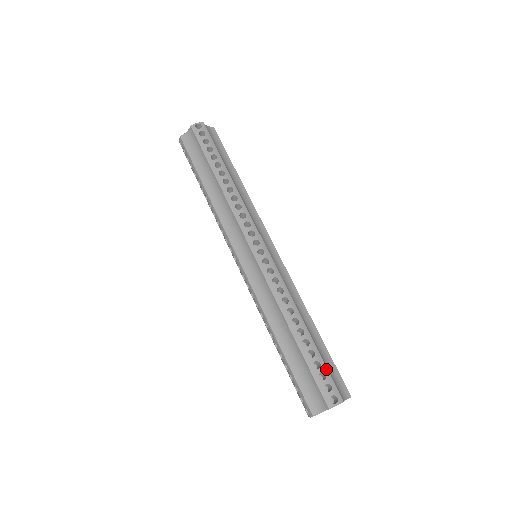
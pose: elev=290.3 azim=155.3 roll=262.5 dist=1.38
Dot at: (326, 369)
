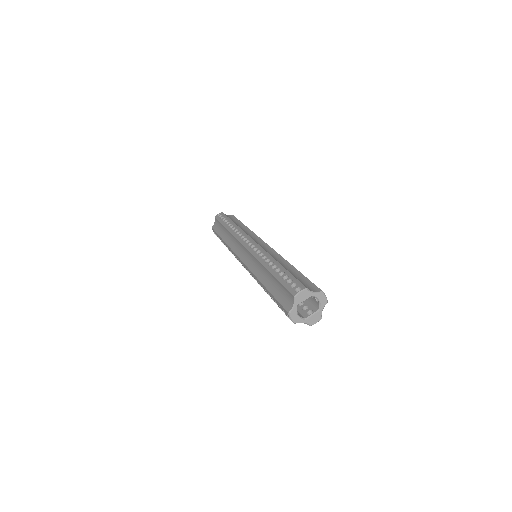
Dot at: (293, 277)
